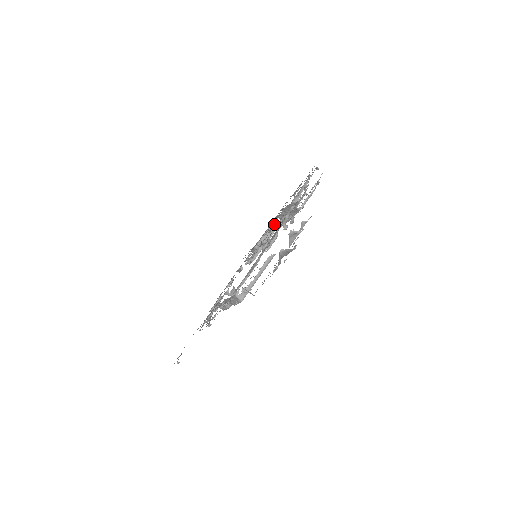
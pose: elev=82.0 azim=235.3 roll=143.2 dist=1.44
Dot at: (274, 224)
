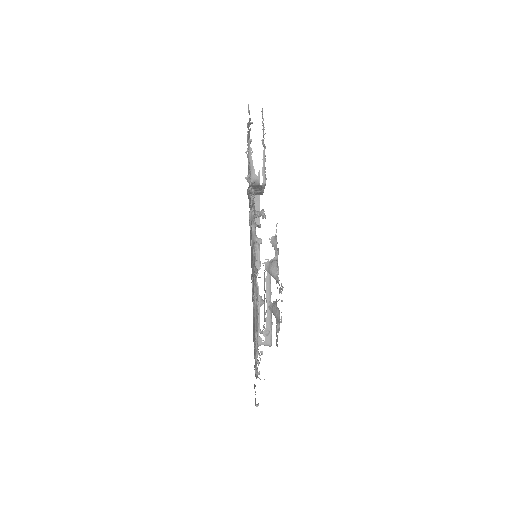
Dot at: occluded
